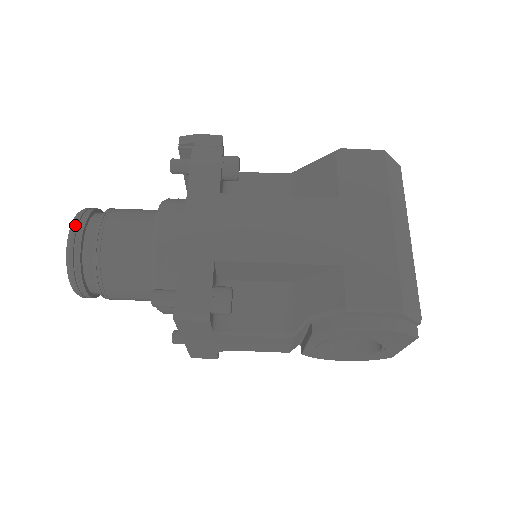
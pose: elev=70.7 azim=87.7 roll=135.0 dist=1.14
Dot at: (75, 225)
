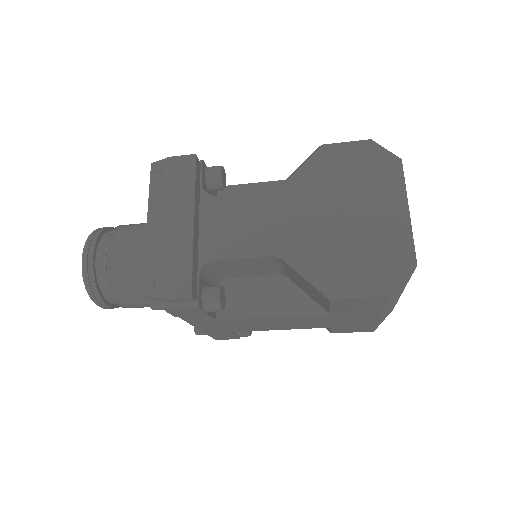
Dot at: (99, 306)
